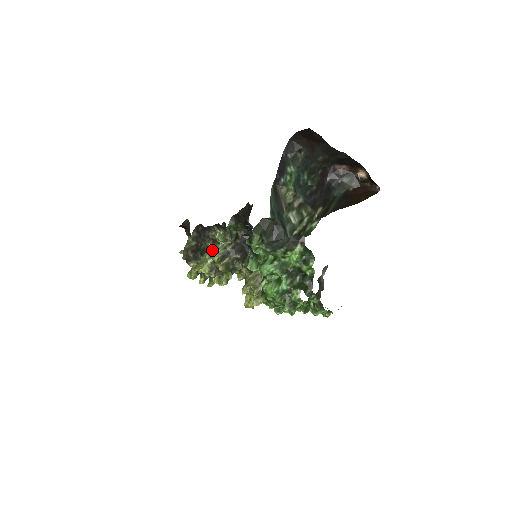
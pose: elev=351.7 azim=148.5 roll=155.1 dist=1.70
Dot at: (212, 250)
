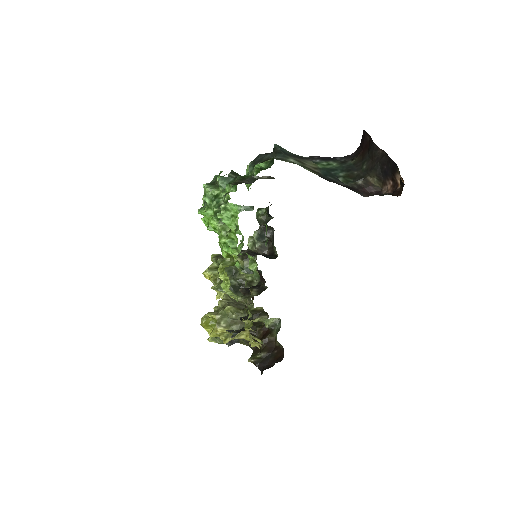
Dot at: occluded
